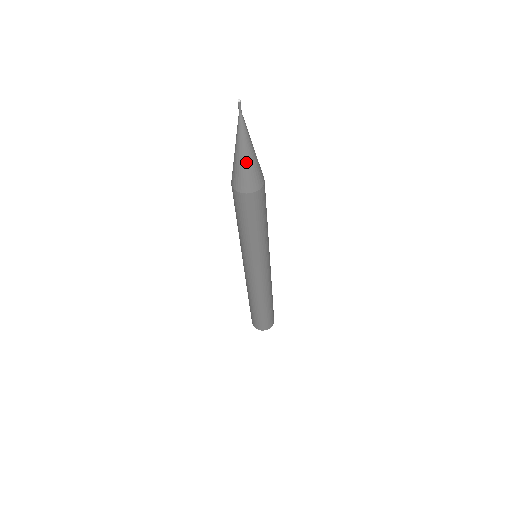
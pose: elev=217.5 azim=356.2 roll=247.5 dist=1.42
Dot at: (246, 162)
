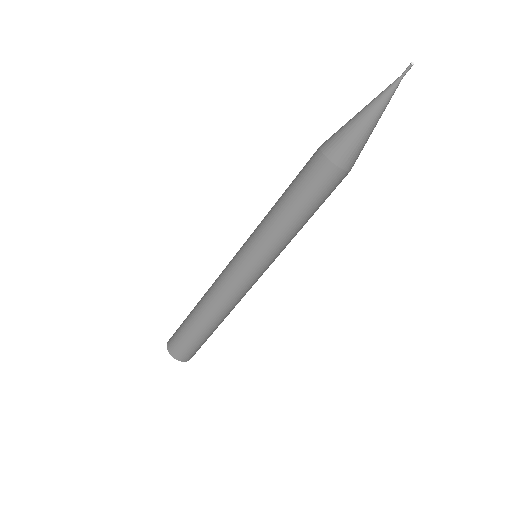
Dot at: (370, 134)
